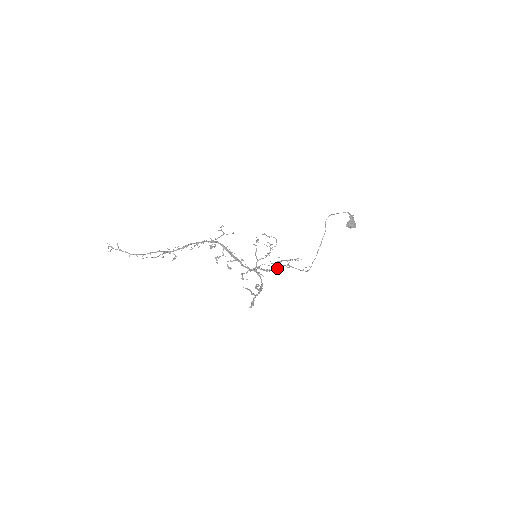
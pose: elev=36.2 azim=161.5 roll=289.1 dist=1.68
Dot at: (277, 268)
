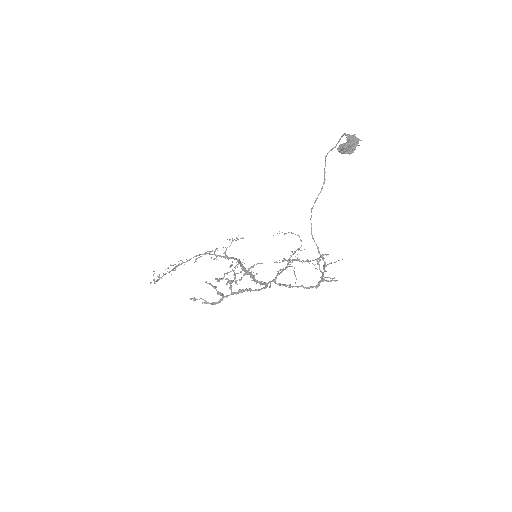
Dot at: (316, 287)
